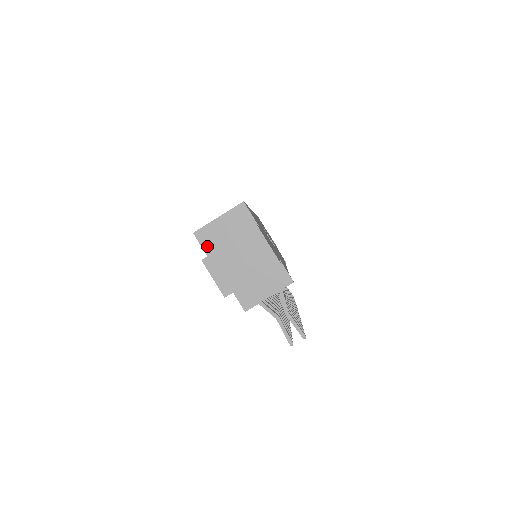
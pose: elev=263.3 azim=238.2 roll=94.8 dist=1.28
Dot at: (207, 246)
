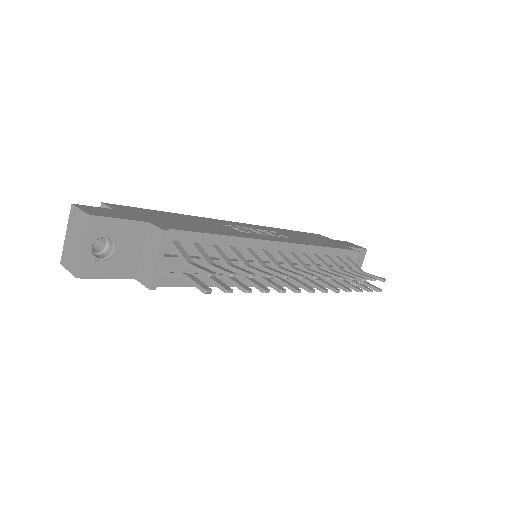
Dot at: occluded
